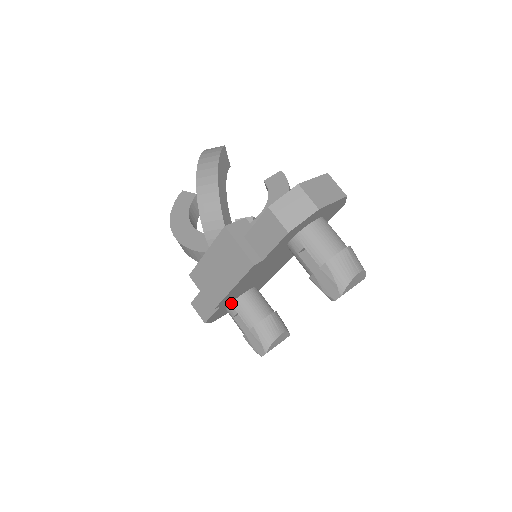
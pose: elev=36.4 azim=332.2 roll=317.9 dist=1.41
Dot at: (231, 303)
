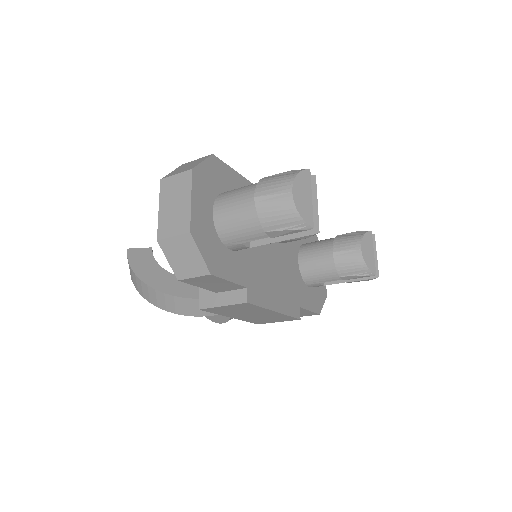
Dot at: (306, 285)
